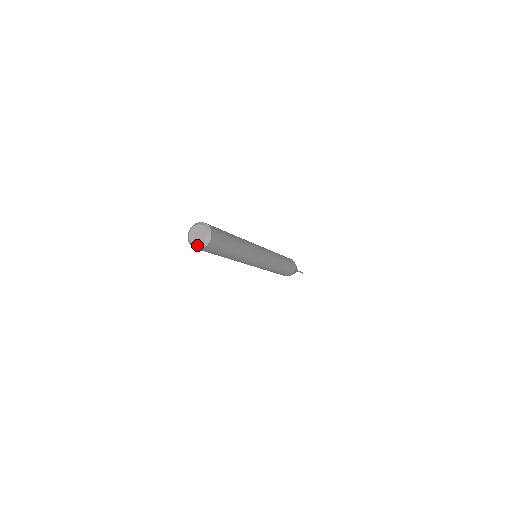
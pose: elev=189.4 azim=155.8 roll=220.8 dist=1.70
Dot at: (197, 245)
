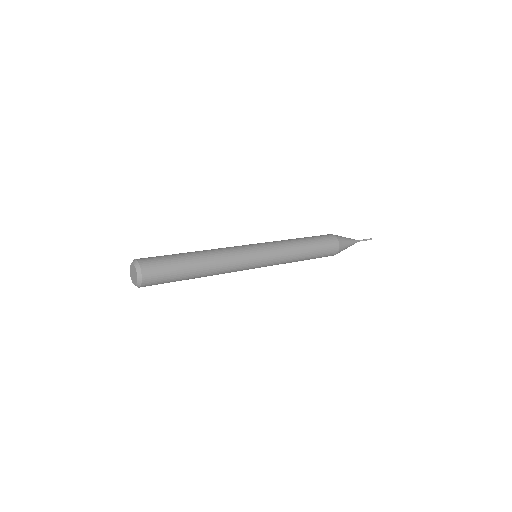
Dot at: (136, 283)
